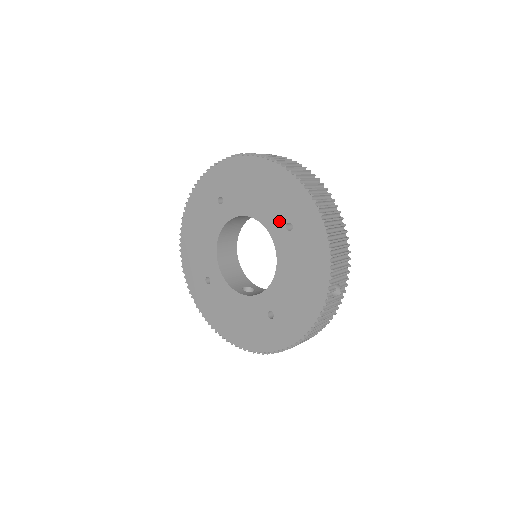
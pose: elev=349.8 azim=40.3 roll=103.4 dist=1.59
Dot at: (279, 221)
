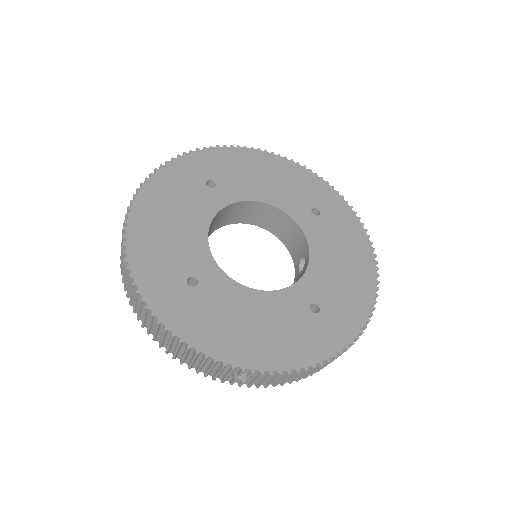
Dot at: (302, 206)
